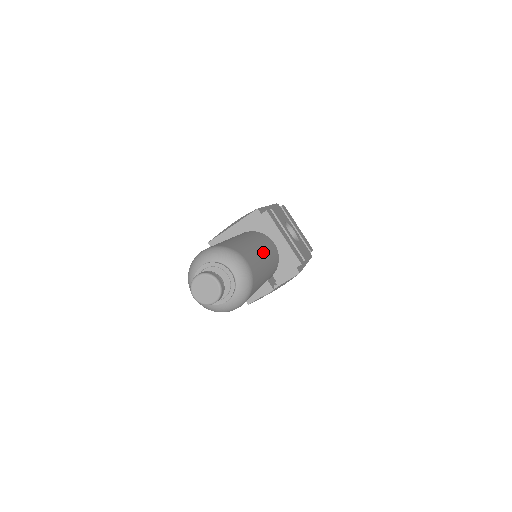
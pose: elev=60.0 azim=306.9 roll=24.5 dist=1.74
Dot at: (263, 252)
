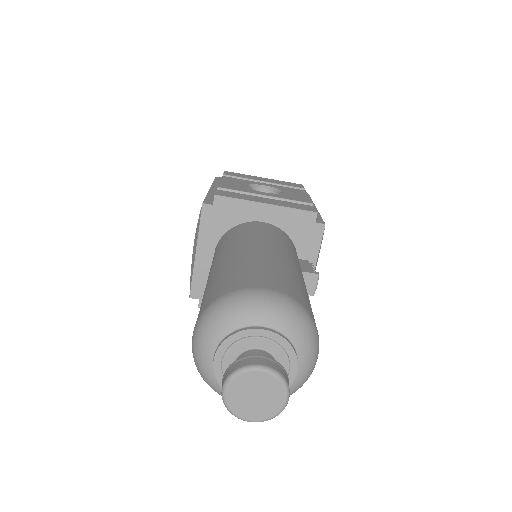
Dot at: (265, 248)
